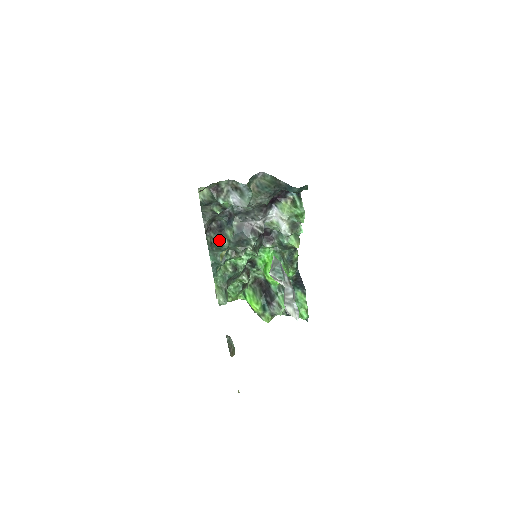
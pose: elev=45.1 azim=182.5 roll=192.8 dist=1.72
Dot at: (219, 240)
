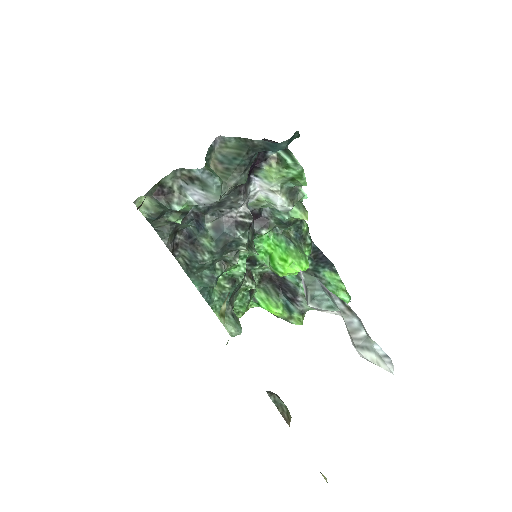
Dot at: (196, 257)
